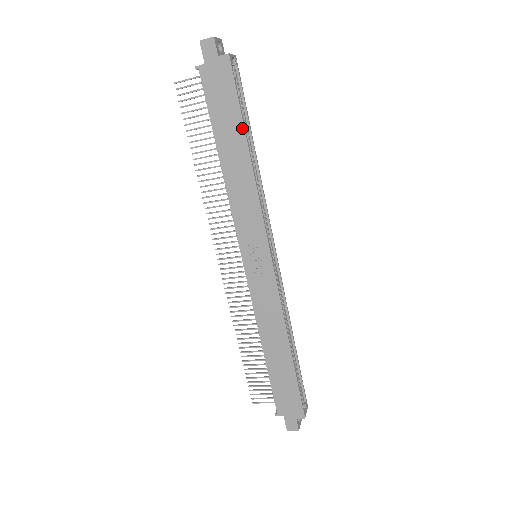
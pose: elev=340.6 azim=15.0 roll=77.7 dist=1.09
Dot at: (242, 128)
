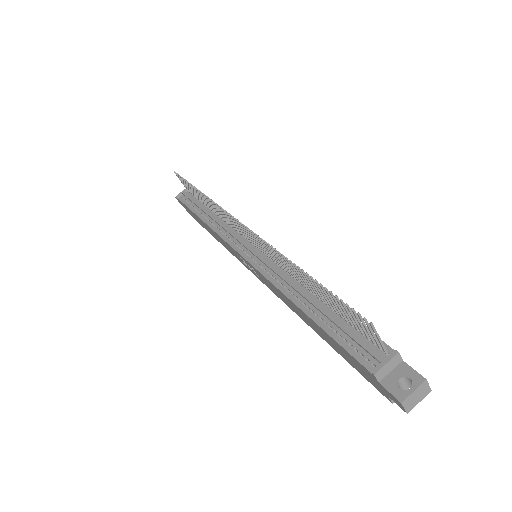
Dot at: (332, 347)
